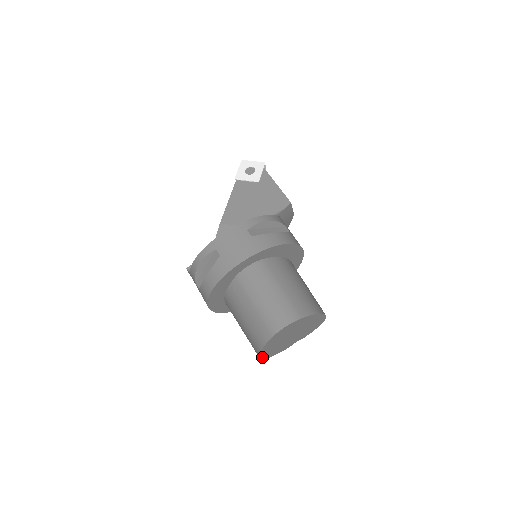
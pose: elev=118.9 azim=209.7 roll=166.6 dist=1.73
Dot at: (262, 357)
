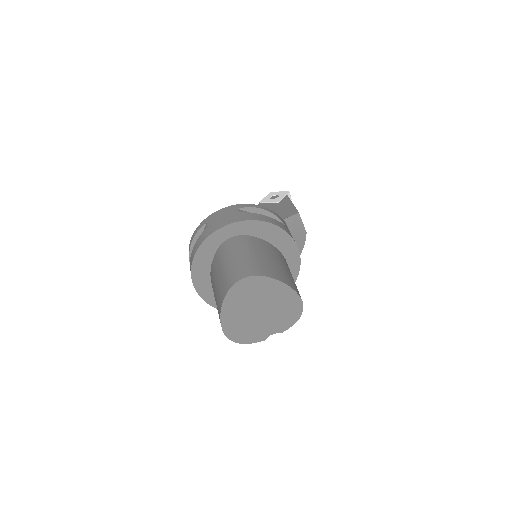
Dot at: (227, 334)
